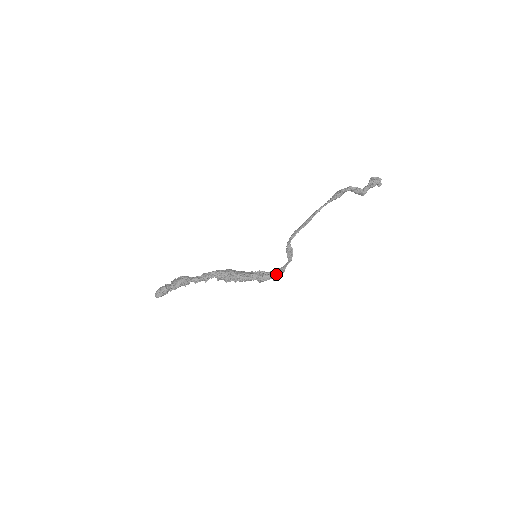
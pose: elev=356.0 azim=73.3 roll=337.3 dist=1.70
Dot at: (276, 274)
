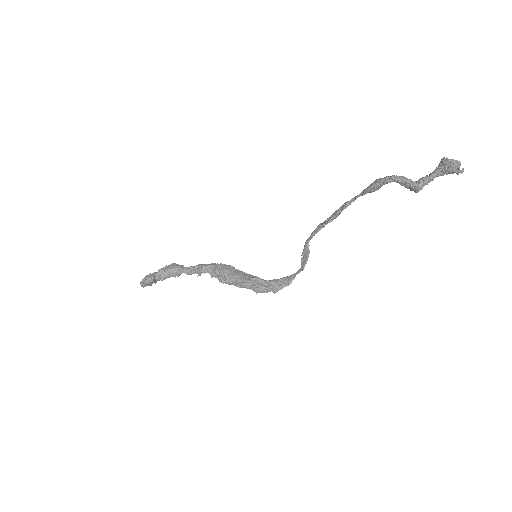
Dot at: (277, 287)
